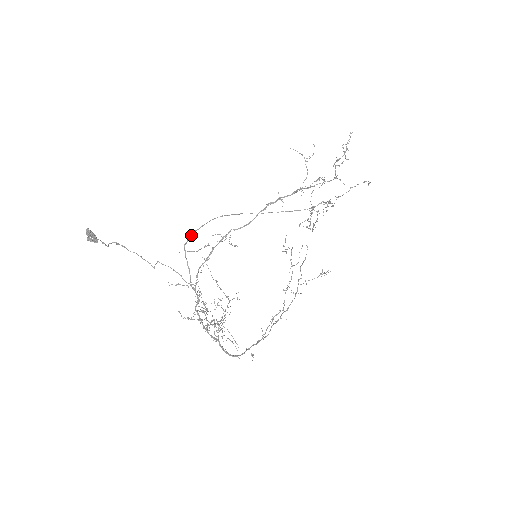
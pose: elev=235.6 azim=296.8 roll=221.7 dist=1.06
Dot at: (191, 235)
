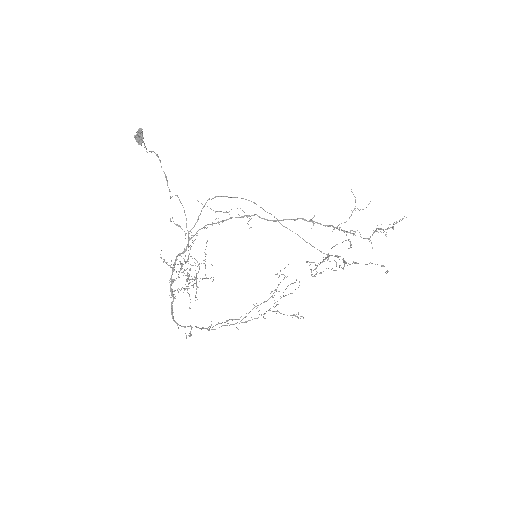
Dot at: (219, 196)
